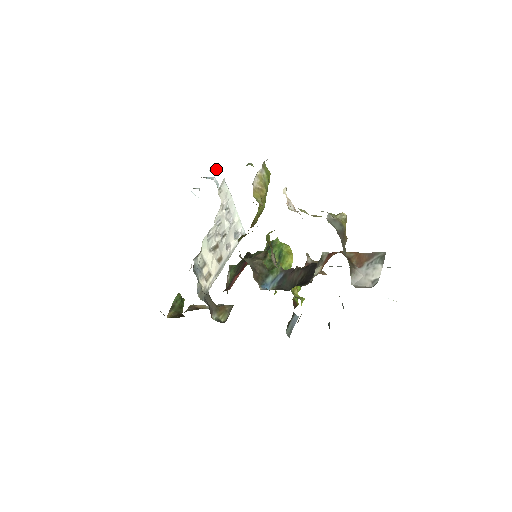
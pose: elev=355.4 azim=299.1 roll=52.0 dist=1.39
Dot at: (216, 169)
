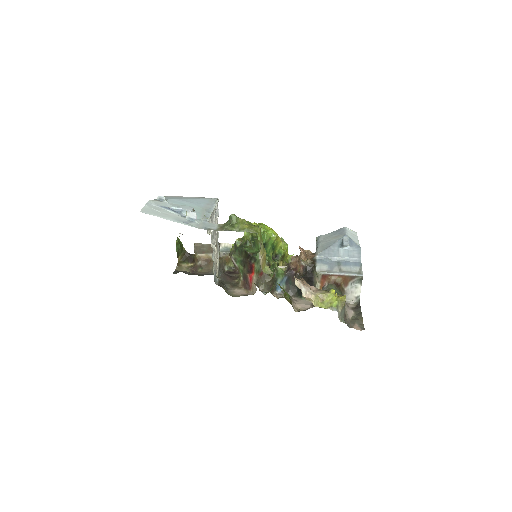
Dot at: (194, 215)
